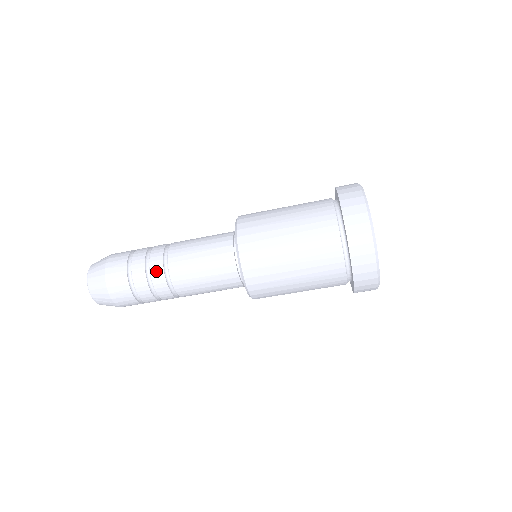
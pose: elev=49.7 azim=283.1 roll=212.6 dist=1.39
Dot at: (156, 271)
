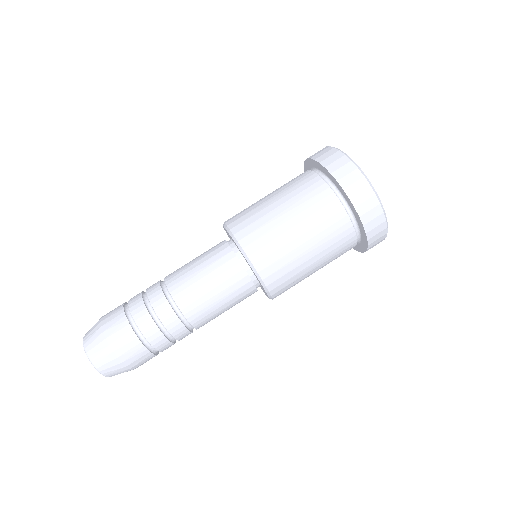
Dot at: occluded
